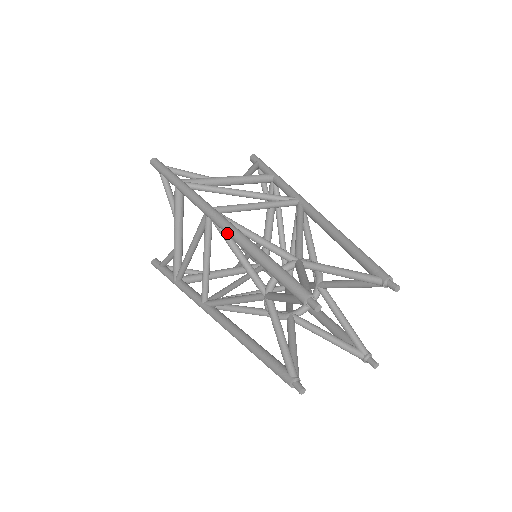
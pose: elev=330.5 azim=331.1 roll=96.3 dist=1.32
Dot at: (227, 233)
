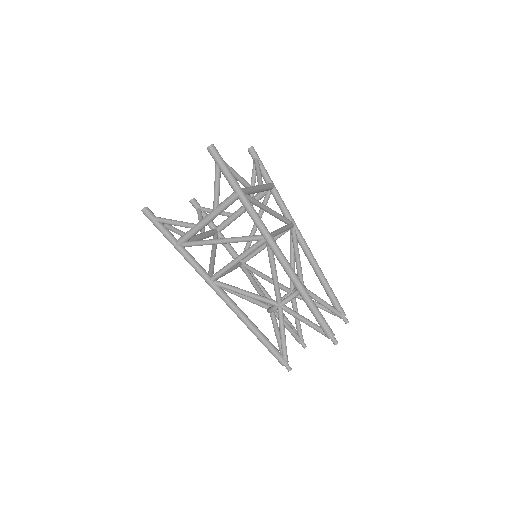
Dot at: (229, 306)
